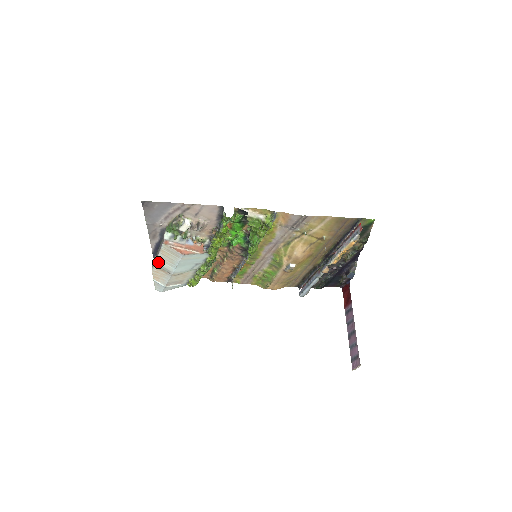
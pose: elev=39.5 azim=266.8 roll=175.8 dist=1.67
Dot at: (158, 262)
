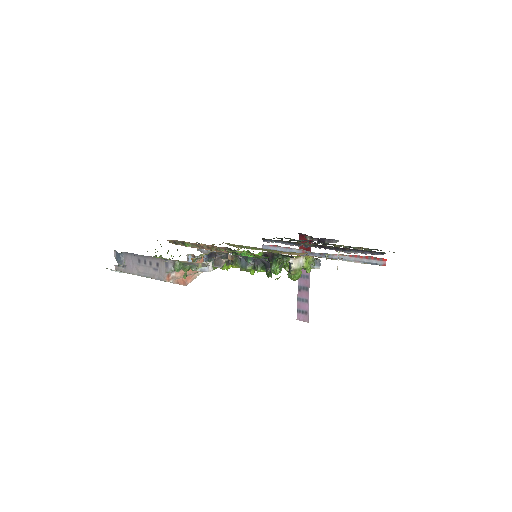
Dot at: occluded
